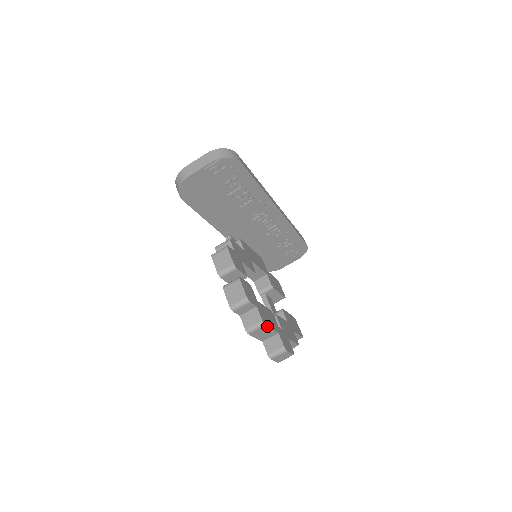
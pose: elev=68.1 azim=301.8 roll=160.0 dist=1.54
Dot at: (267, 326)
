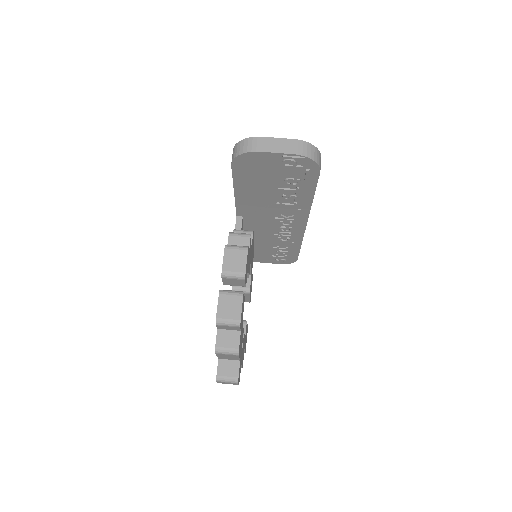
Dot at: occluded
